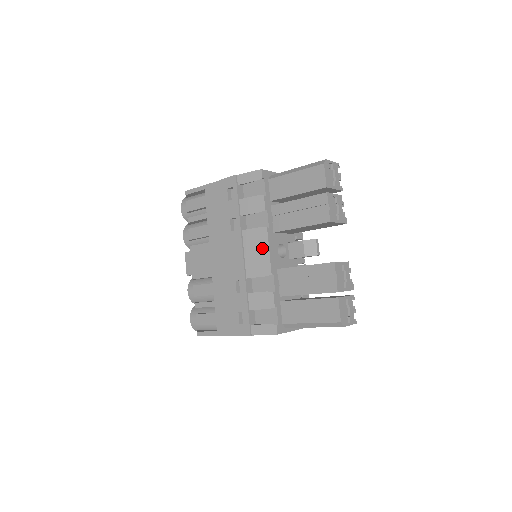
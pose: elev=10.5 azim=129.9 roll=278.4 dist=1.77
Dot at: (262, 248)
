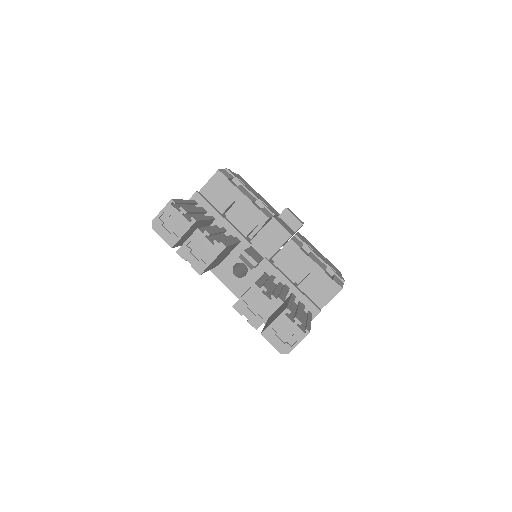
Dot at: occluded
